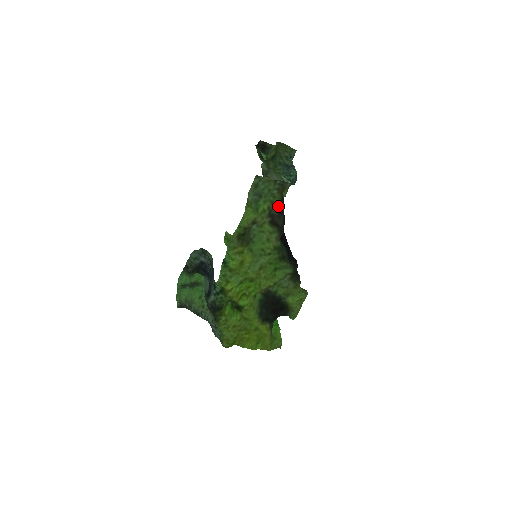
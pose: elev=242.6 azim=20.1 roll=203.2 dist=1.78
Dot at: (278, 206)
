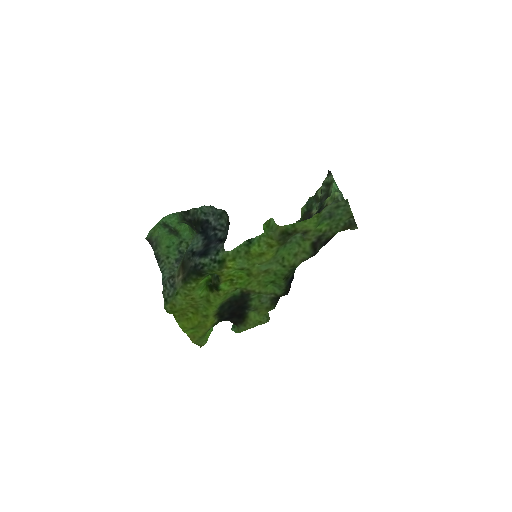
Dot at: (330, 236)
